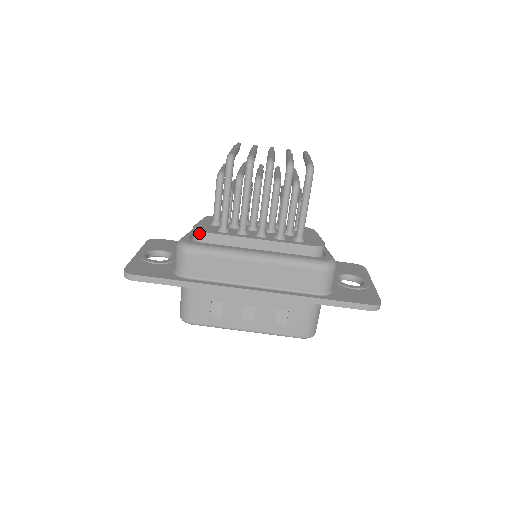
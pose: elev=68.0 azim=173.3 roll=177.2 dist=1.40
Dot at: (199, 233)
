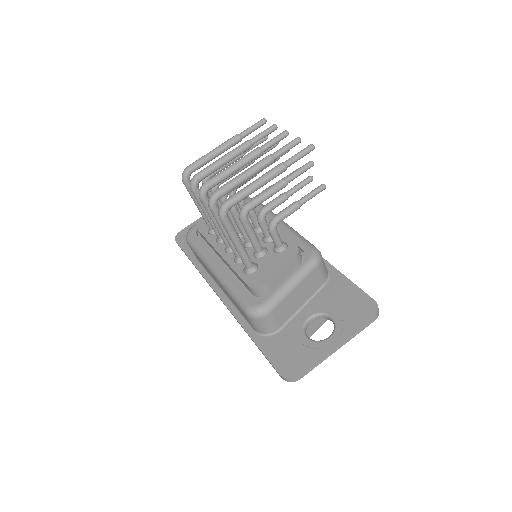
Dot at: (196, 227)
